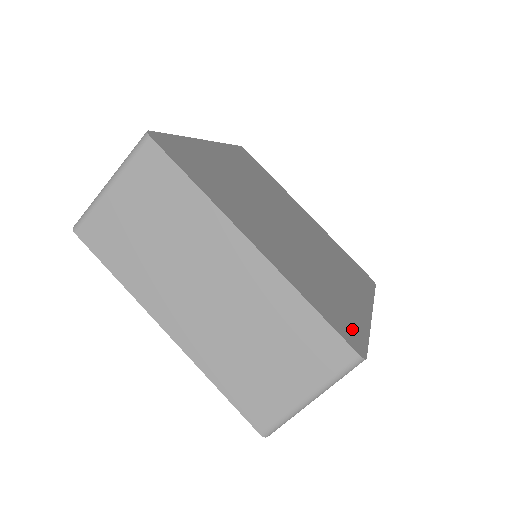
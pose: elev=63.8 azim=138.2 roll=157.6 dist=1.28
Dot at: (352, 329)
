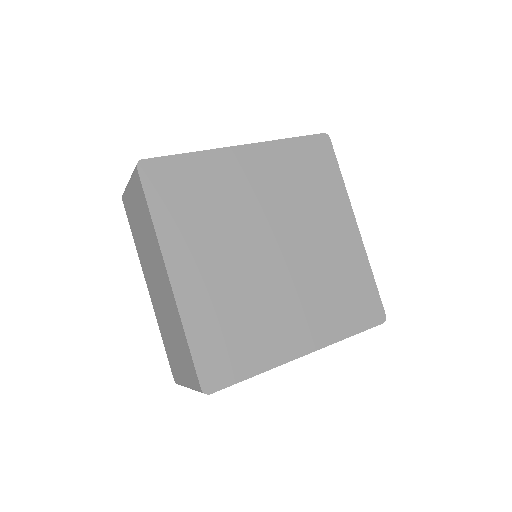
Dot at: (227, 367)
